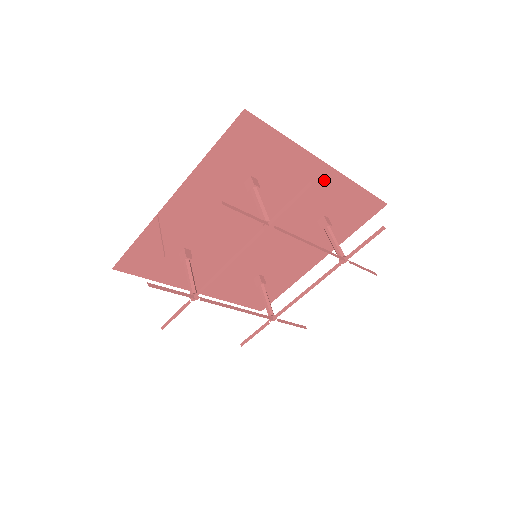
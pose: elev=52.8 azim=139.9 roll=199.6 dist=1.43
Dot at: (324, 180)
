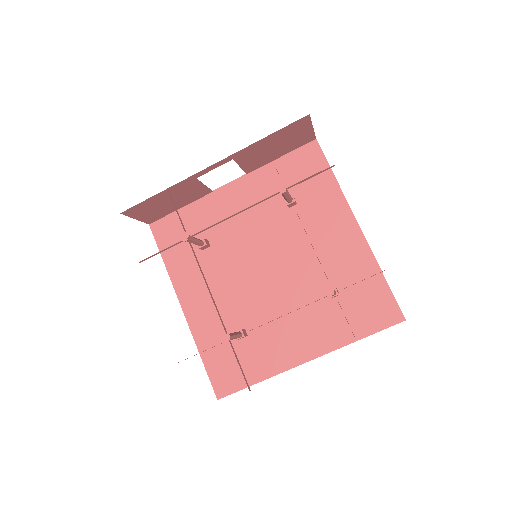
Dot at: (351, 242)
